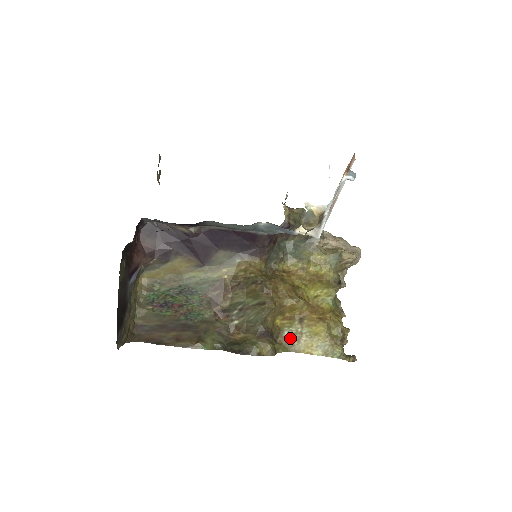
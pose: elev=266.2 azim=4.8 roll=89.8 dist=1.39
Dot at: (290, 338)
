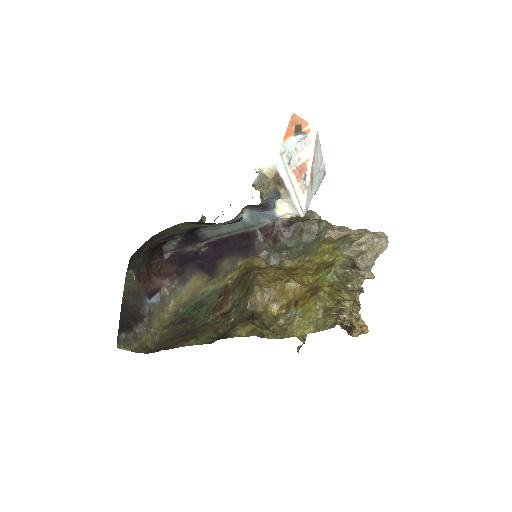
Dot at: (284, 324)
